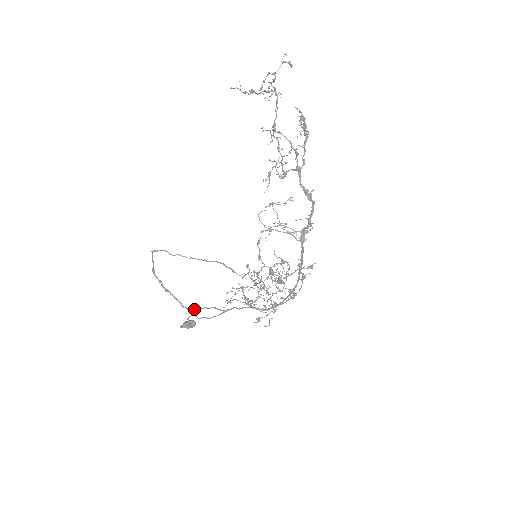
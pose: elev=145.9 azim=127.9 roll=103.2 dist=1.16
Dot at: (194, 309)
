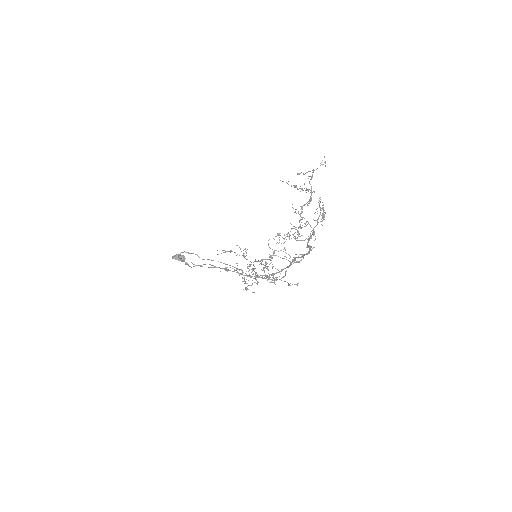
Dot at: occluded
